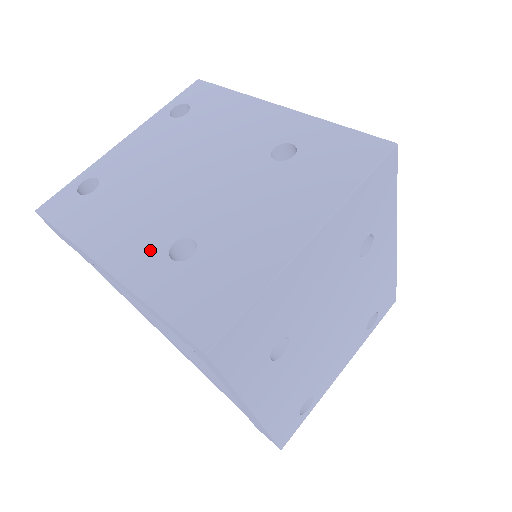
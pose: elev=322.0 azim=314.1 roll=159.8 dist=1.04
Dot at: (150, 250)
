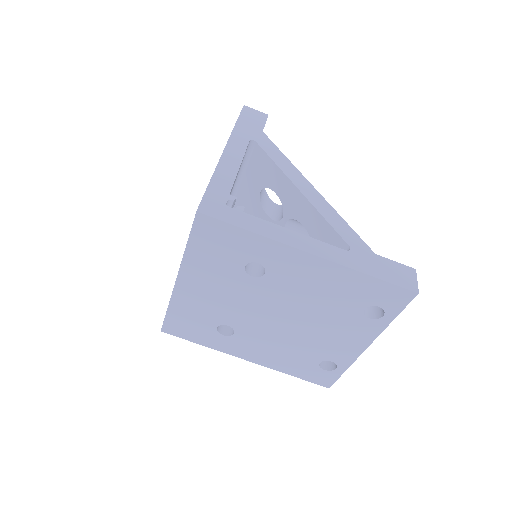
Dot at: occluded
